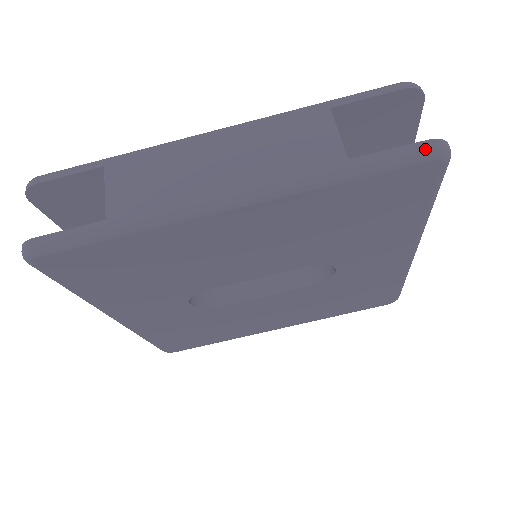
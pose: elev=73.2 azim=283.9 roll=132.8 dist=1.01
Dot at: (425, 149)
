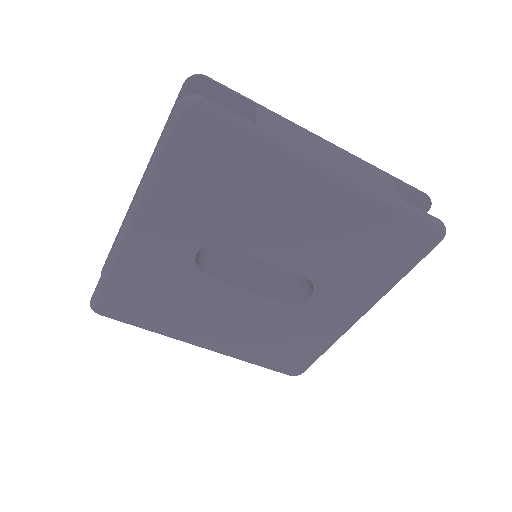
Dot at: (439, 222)
